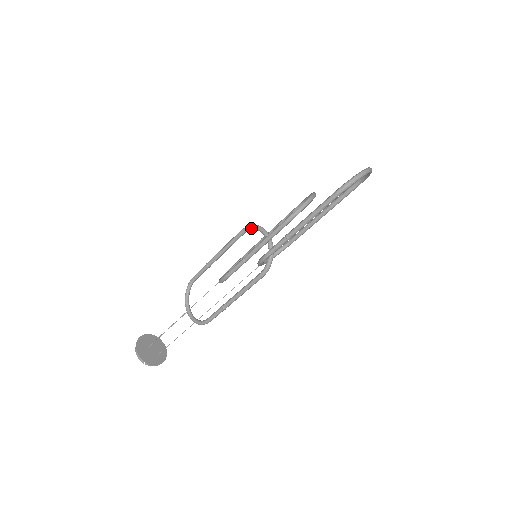
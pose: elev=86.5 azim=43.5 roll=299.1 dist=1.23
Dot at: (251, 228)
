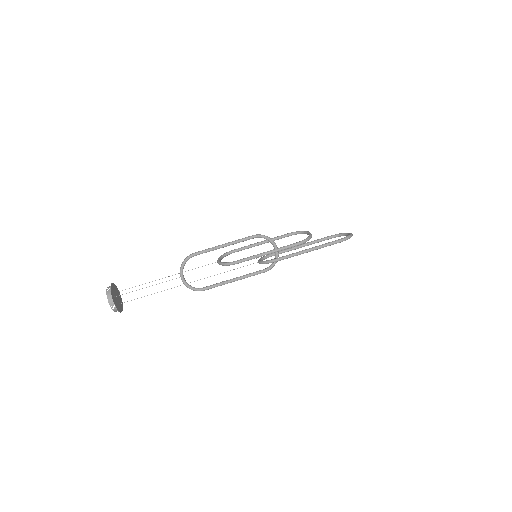
Dot at: (264, 237)
